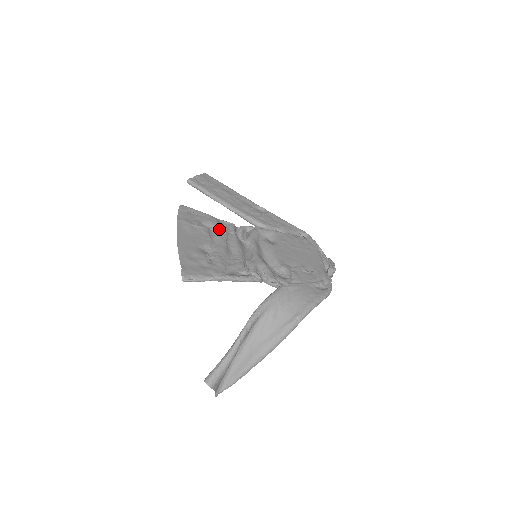
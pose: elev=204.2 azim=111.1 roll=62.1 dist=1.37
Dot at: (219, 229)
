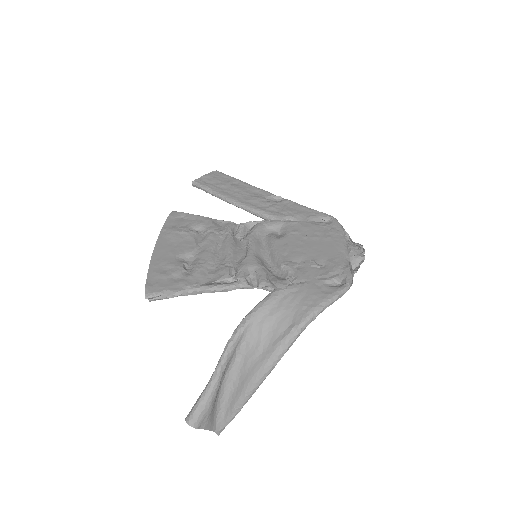
Dot at: (211, 231)
